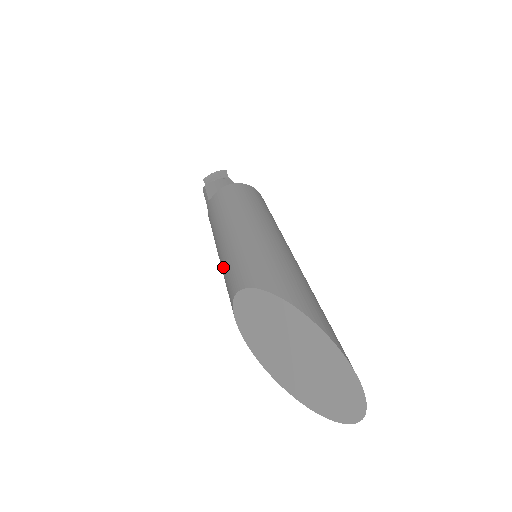
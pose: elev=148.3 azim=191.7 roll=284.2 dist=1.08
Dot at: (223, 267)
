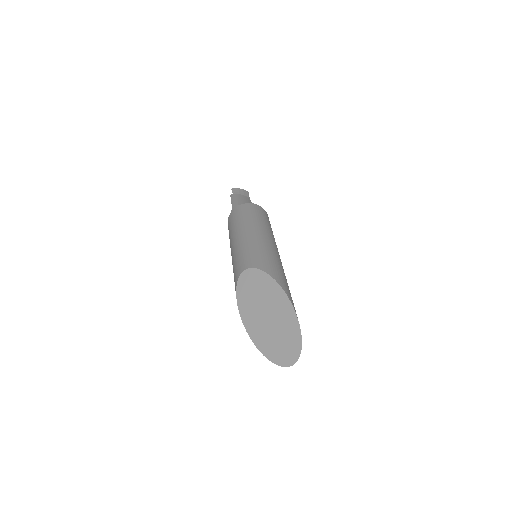
Dot at: (239, 250)
